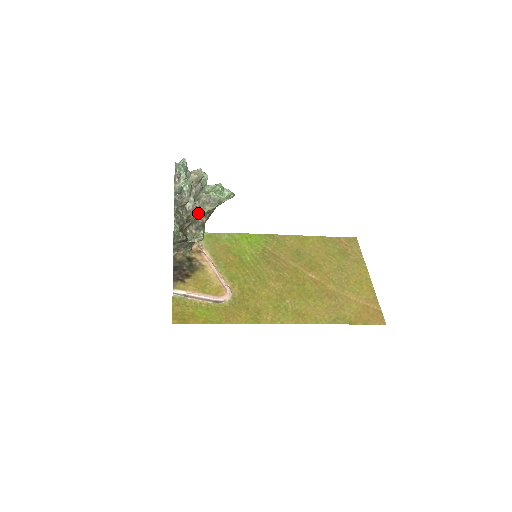
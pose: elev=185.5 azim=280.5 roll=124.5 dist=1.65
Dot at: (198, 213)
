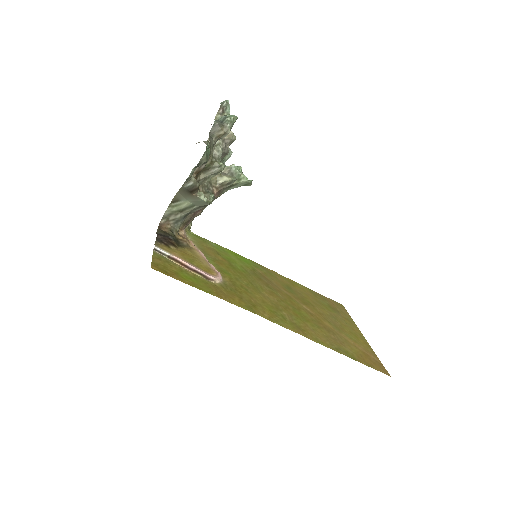
Dot at: (223, 164)
